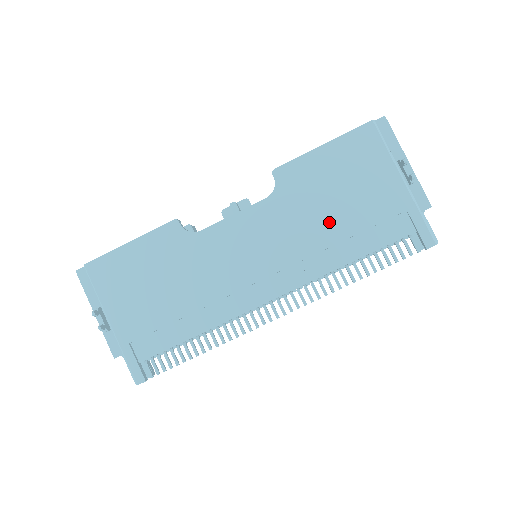
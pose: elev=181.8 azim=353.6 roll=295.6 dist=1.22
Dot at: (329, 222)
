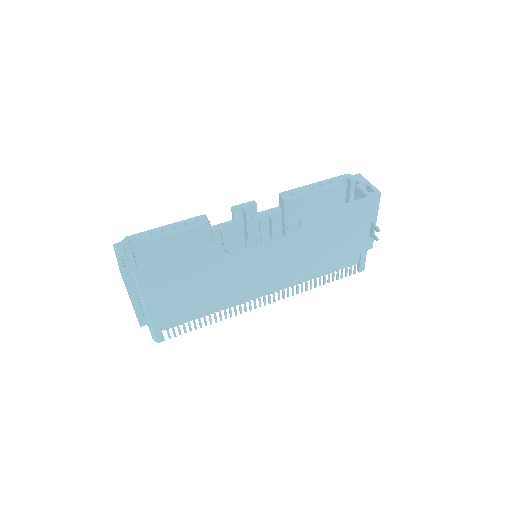
Dot at: (319, 255)
